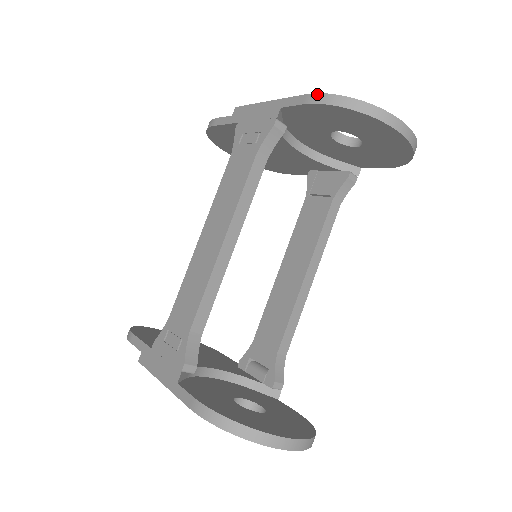
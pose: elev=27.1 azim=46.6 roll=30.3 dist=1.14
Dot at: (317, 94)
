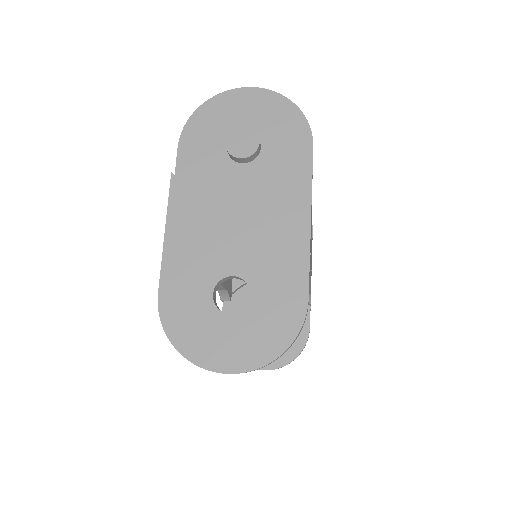
Dot at: (158, 308)
